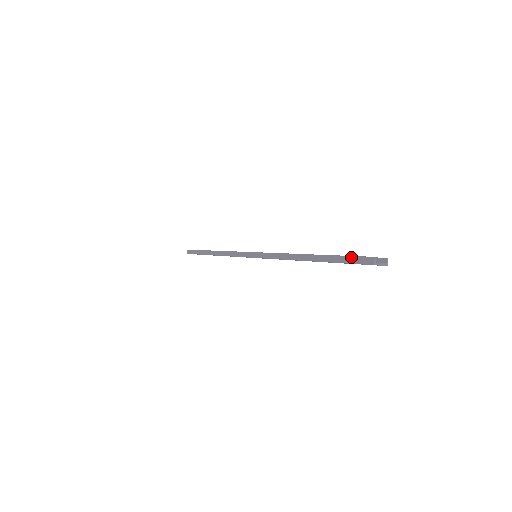
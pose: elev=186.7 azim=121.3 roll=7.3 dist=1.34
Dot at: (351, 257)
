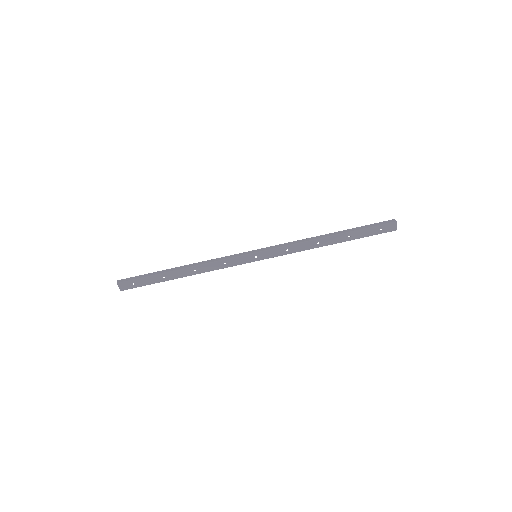
Dot at: (376, 223)
